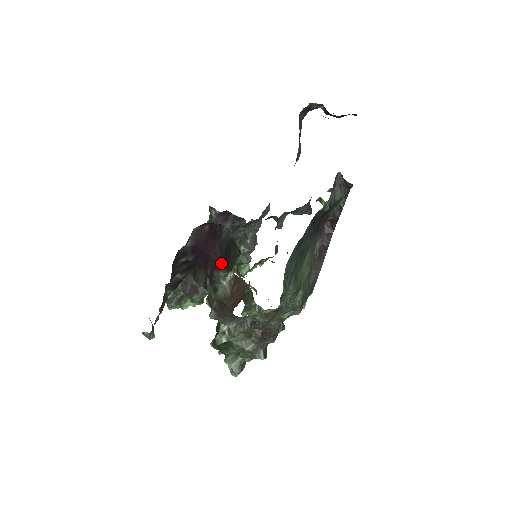
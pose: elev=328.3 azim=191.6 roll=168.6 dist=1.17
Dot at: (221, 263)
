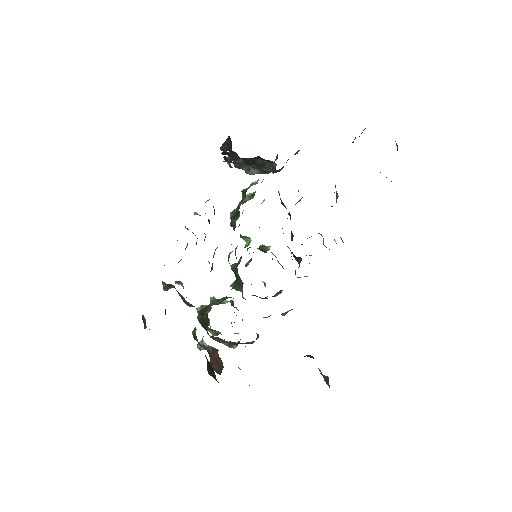
Dot at: occluded
